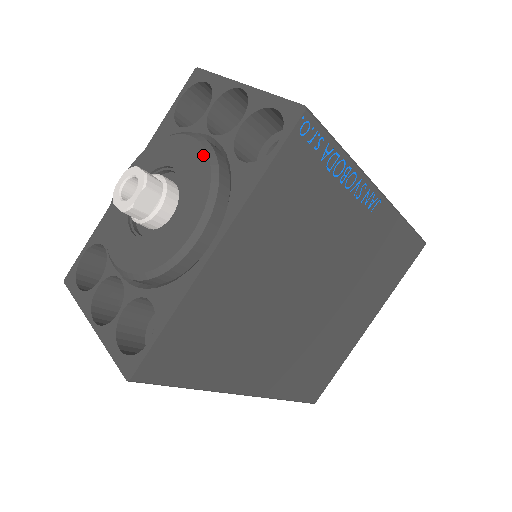
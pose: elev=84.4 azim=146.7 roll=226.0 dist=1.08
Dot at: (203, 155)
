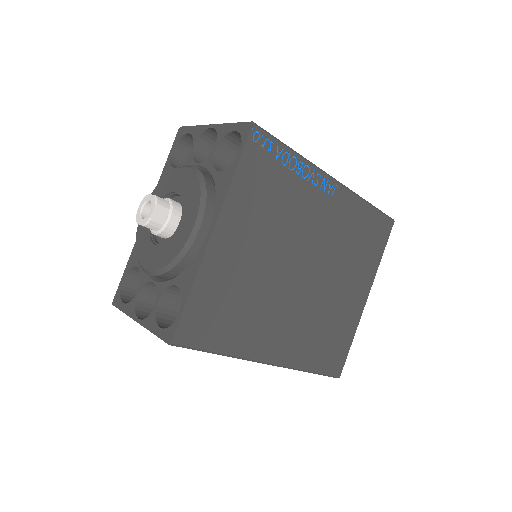
Dot at: (193, 175)
